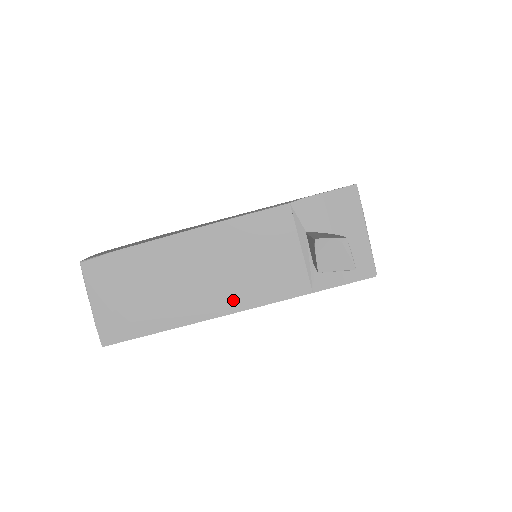
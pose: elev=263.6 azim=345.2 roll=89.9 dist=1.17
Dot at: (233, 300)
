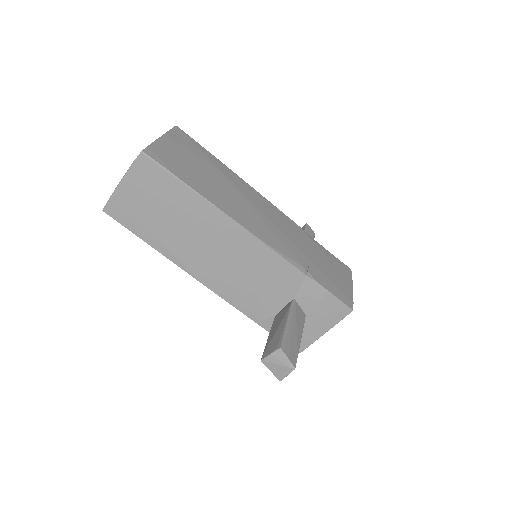
Dot at: (210, 278)
